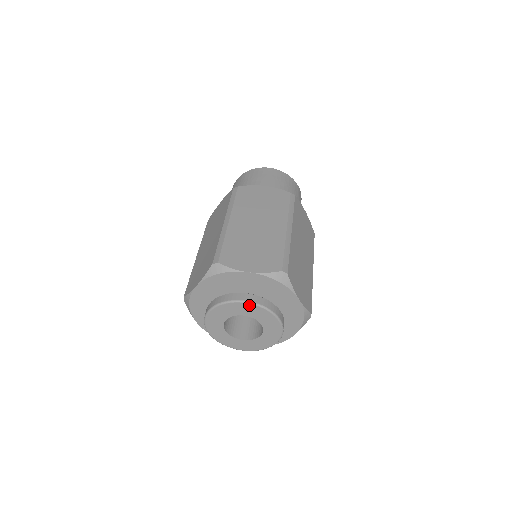
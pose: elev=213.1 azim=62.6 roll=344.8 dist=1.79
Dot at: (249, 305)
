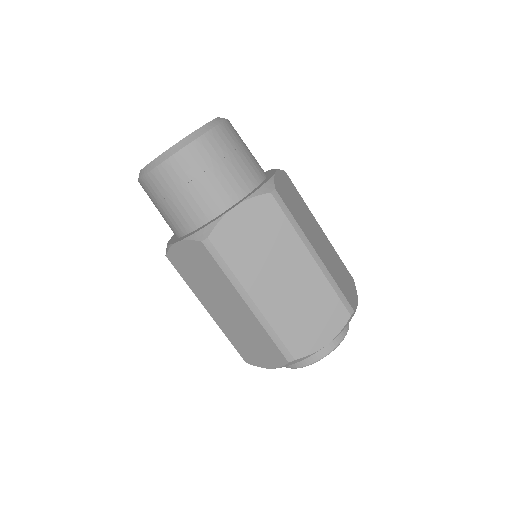
Dot at: occluded
